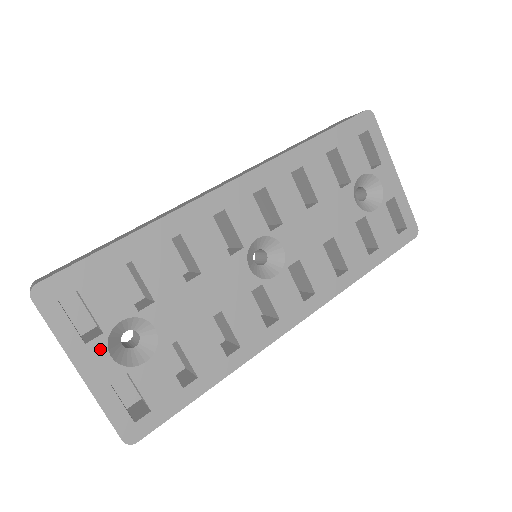
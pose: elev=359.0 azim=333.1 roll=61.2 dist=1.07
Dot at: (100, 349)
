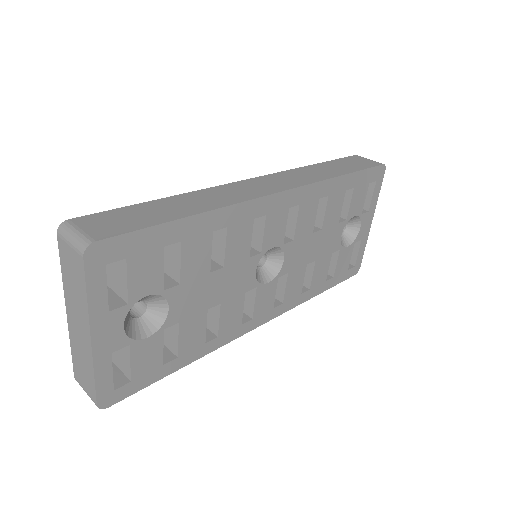
Dot at: (118, 319)
